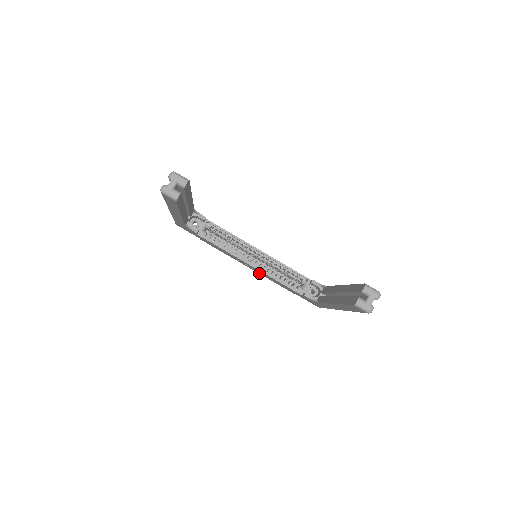
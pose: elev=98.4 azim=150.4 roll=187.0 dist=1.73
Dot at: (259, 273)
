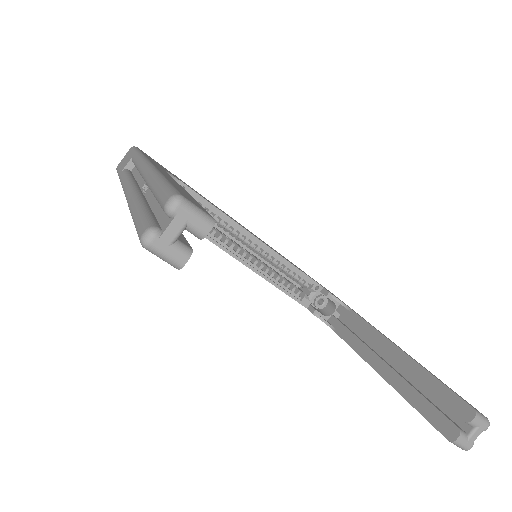
Dot at: occluded
